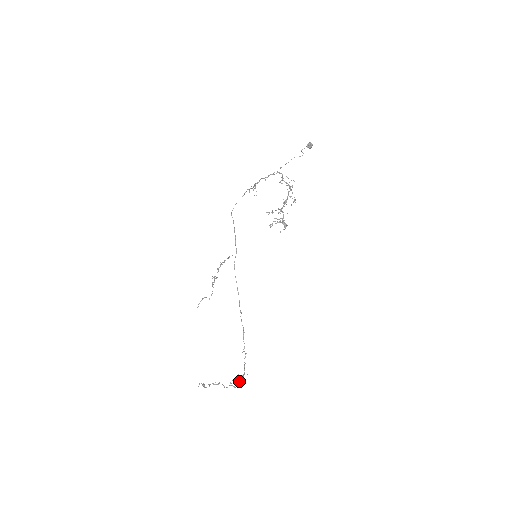
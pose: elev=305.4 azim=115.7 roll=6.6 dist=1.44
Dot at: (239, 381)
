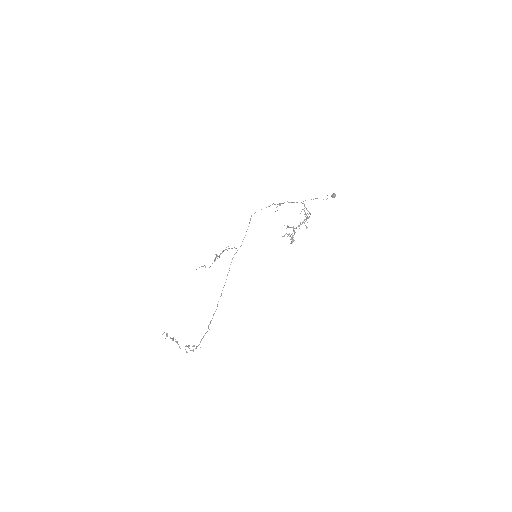
Dot at: occluded
